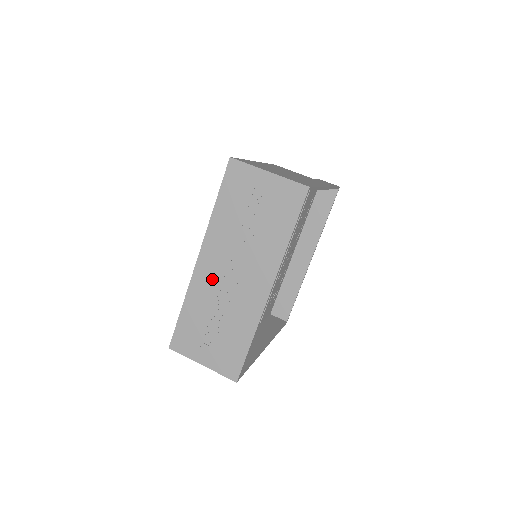
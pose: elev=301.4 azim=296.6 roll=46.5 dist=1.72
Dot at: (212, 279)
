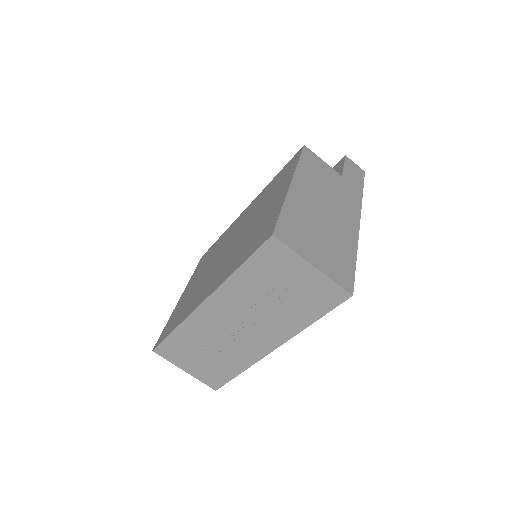
Dot at: (214, 322)
